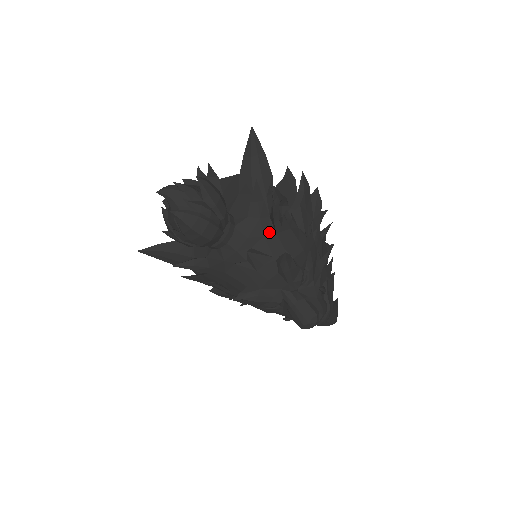
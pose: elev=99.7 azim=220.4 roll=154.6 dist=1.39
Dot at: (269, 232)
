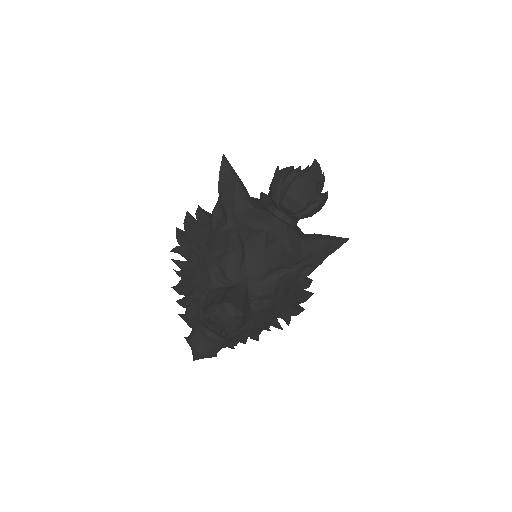
Dot at: (293, 259)
